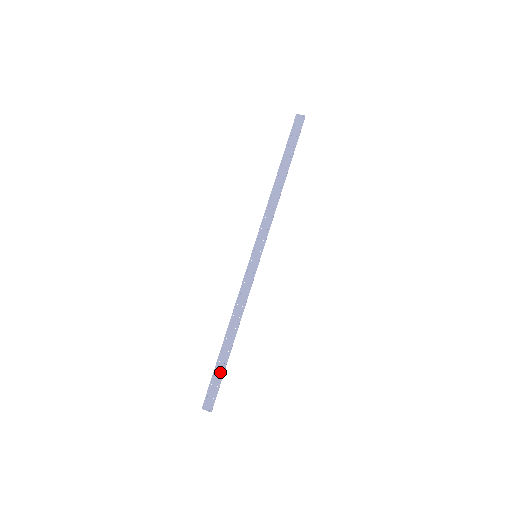
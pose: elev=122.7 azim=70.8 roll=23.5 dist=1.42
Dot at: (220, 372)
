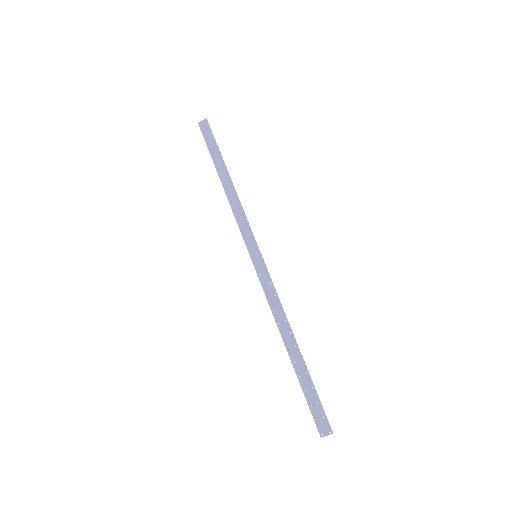
Dot at: (309, 386)
